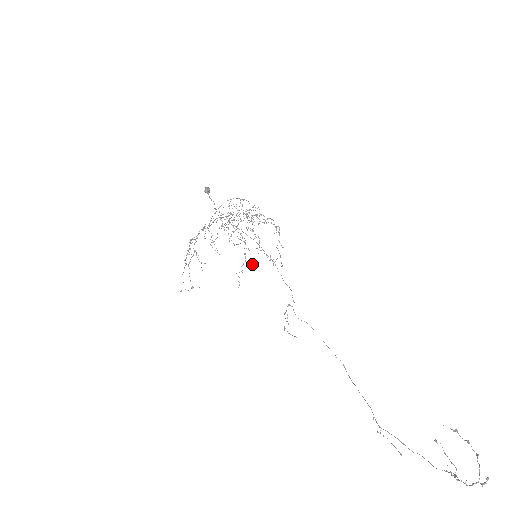
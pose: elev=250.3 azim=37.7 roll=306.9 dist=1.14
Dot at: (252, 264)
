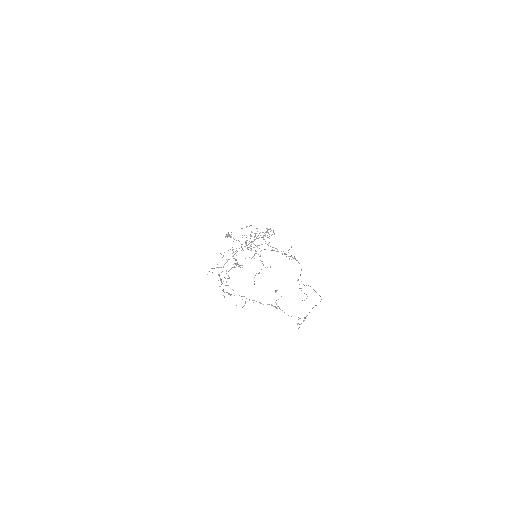
Dot at: occluded
